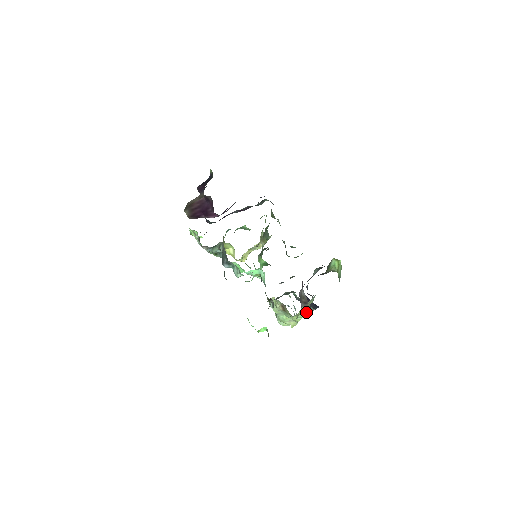
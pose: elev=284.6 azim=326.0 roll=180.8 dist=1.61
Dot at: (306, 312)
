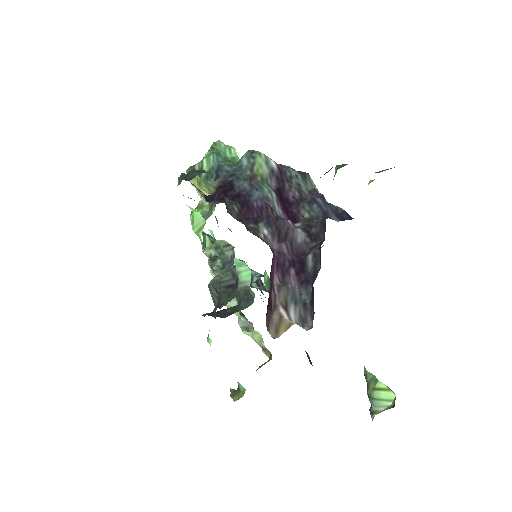
Dot at: occluded
